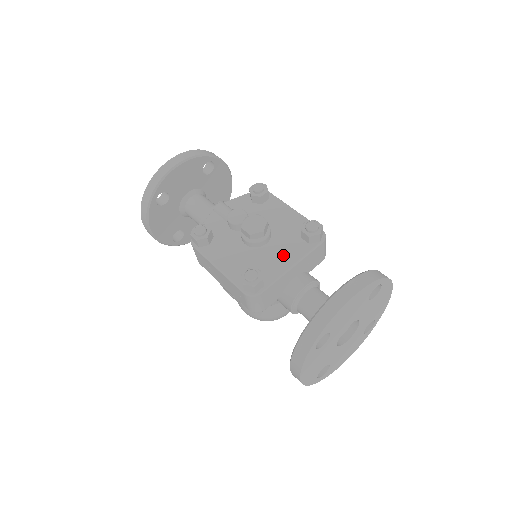
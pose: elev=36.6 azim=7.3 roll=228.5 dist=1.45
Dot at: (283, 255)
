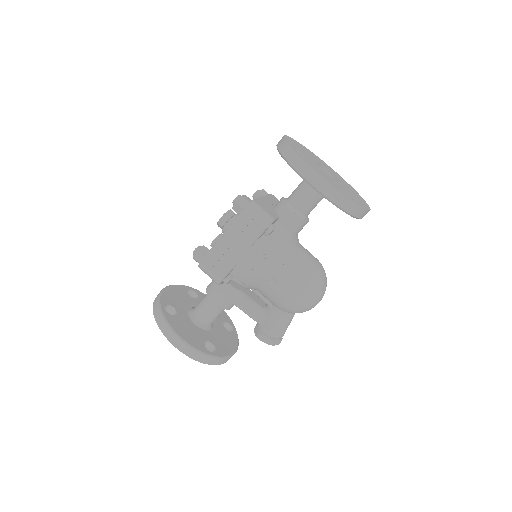
Dot at: occluded
